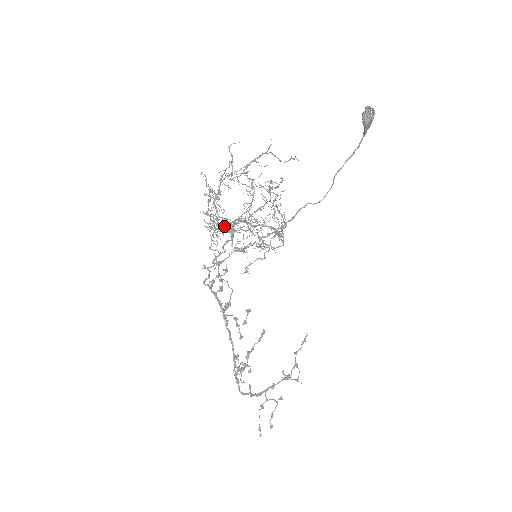
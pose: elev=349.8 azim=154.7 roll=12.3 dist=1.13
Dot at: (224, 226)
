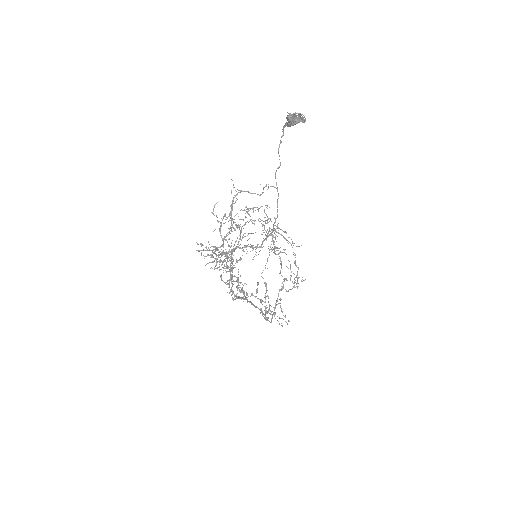
Dot at: (231, 260)
